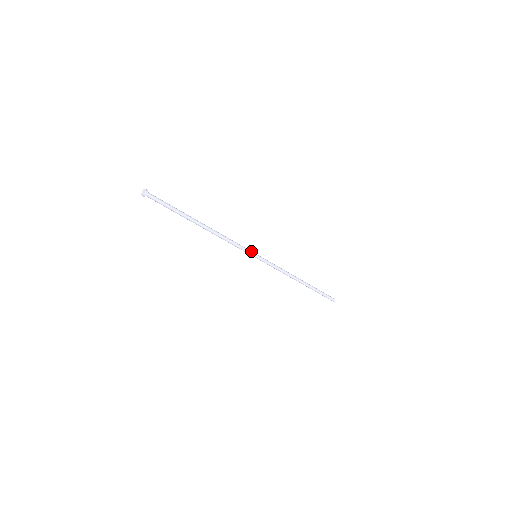
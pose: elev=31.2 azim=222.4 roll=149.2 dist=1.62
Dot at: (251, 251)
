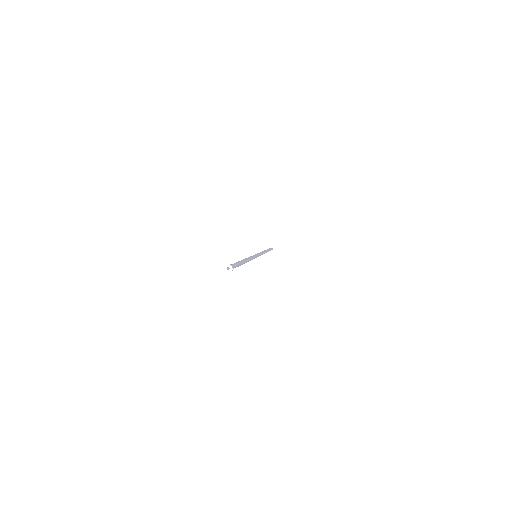
Dot at: (256, 255)
